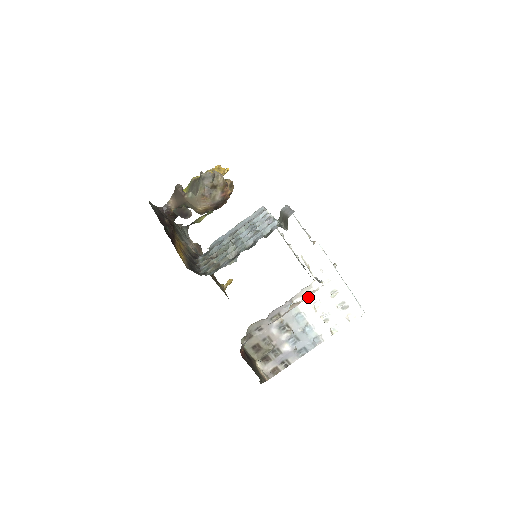
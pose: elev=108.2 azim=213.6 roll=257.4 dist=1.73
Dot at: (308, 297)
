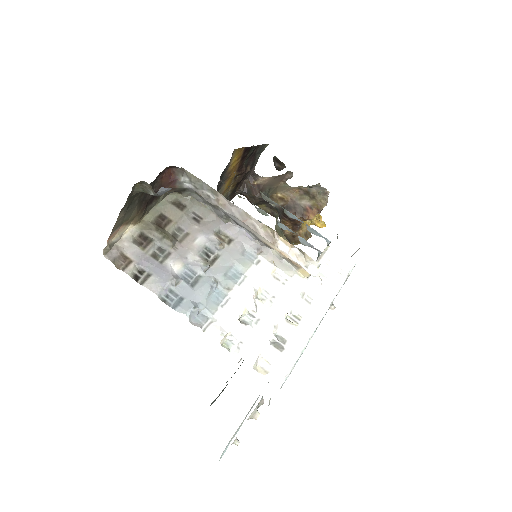
Dot at: (289, 254)
